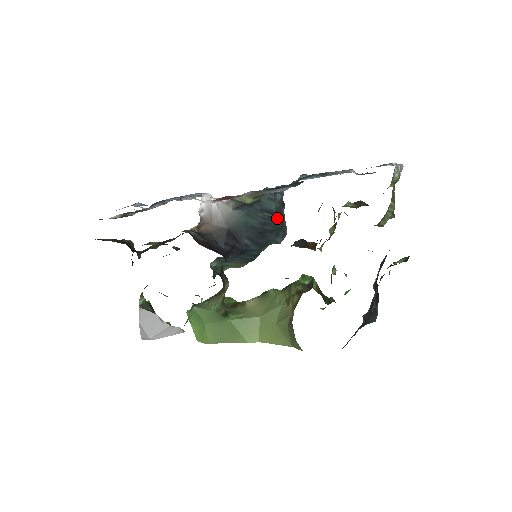
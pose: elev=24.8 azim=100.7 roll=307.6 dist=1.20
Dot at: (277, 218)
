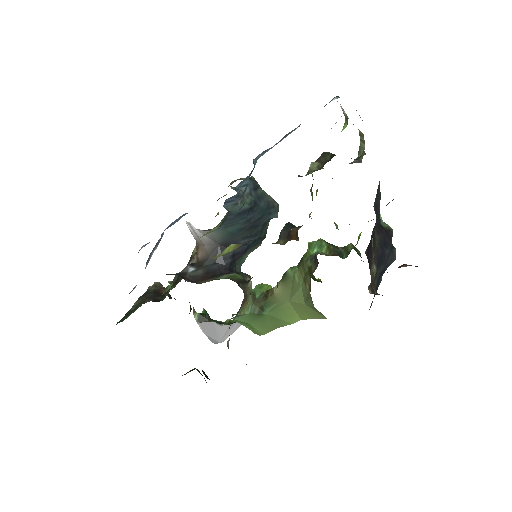
Dot at: (258, 206)
